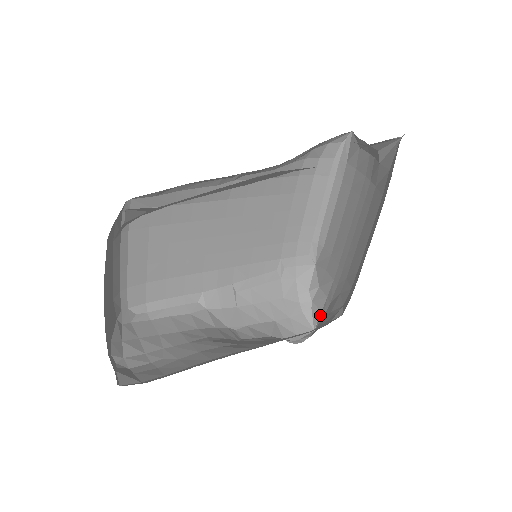
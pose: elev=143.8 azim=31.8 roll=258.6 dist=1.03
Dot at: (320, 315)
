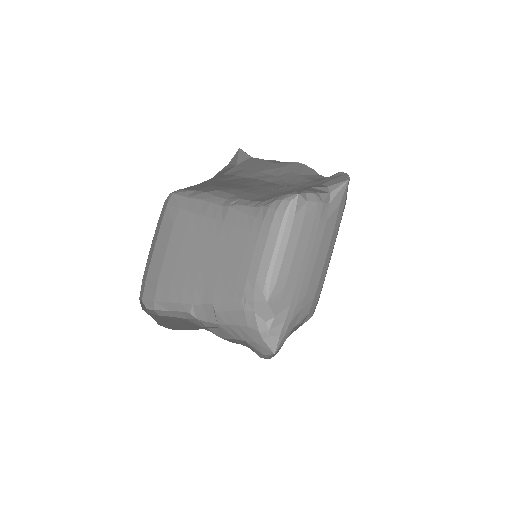
Dot at: (279, 338)
